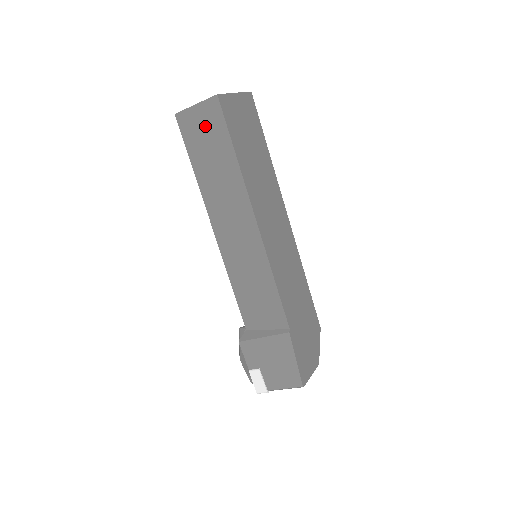
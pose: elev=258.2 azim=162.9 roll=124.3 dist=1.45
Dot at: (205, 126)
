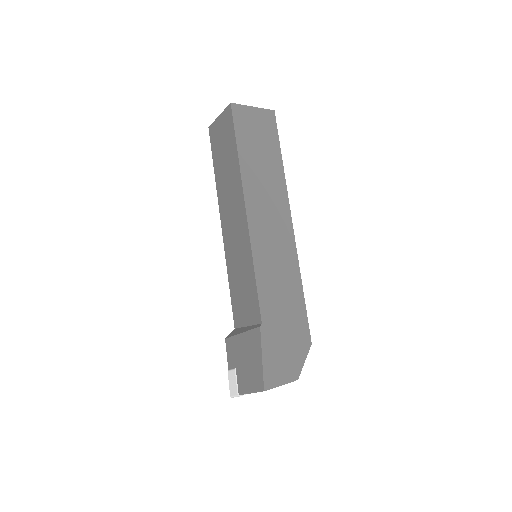
Dot at: (223, 132)
